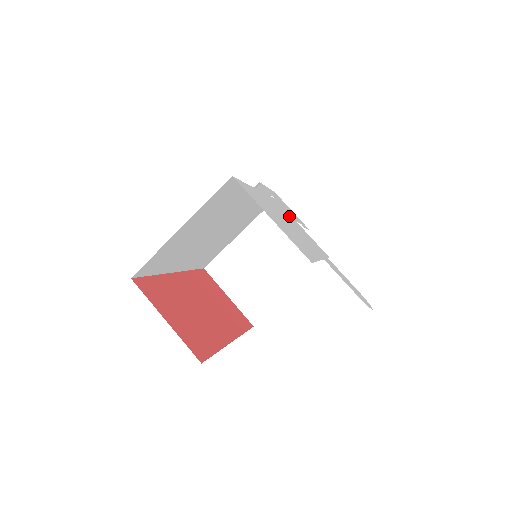
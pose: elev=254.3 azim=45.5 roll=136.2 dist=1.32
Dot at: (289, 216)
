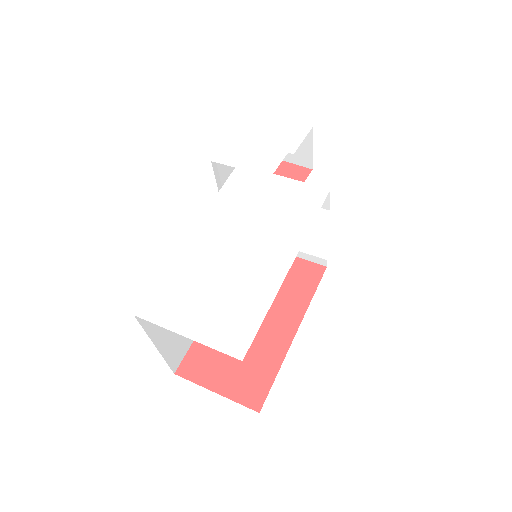
Dot at: (255, 189)
